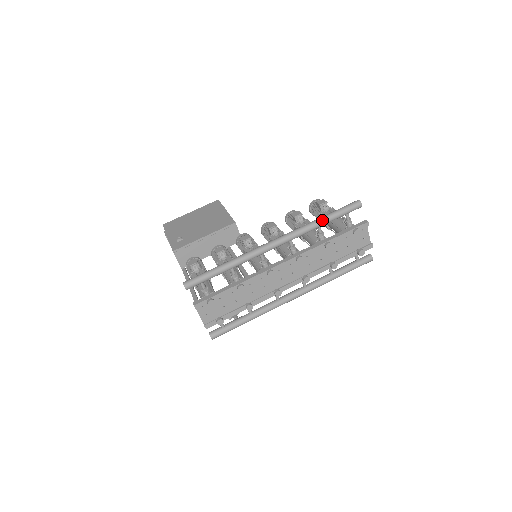
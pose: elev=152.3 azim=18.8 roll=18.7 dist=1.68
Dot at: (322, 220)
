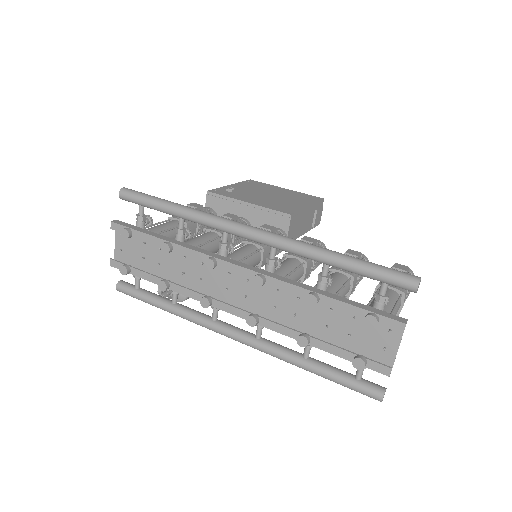
Dot at: (335, 255)
